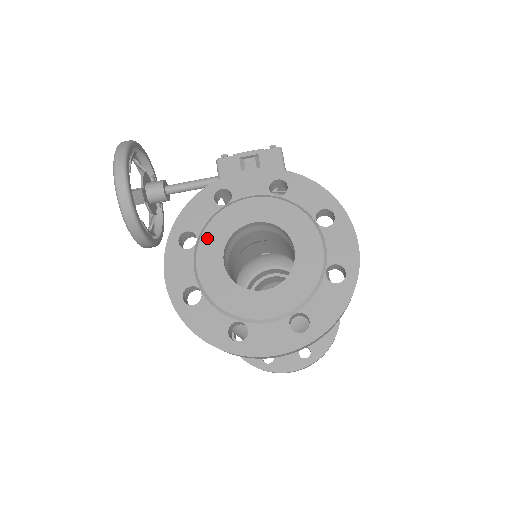
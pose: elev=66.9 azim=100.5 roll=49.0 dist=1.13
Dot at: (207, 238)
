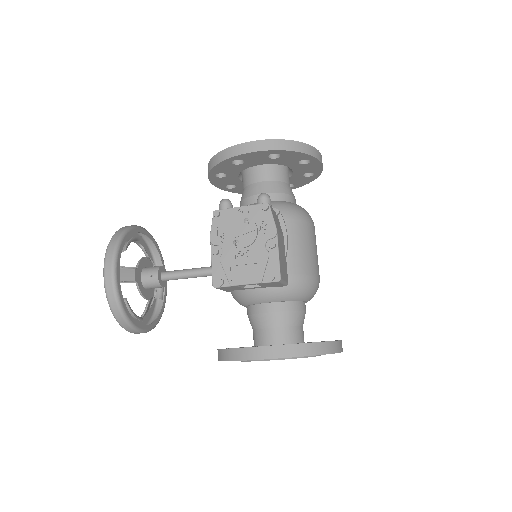
Dot at: occluded
